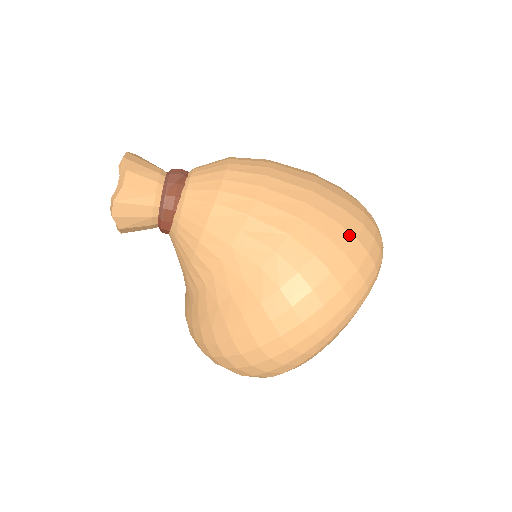
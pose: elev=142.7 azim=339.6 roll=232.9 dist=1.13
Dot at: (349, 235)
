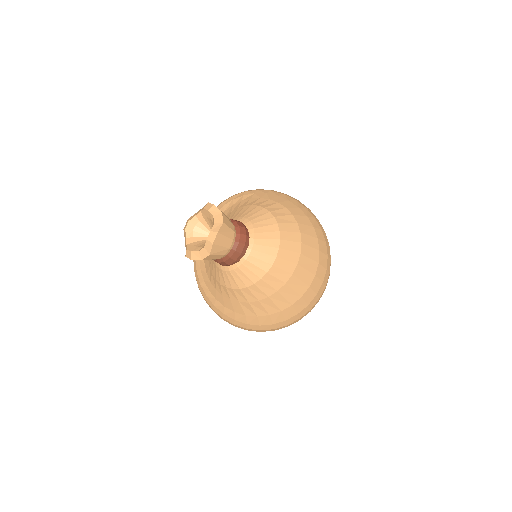
Dot at: (297, 318)
